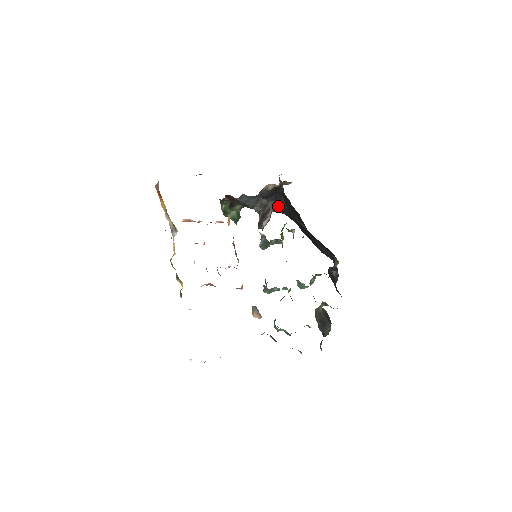
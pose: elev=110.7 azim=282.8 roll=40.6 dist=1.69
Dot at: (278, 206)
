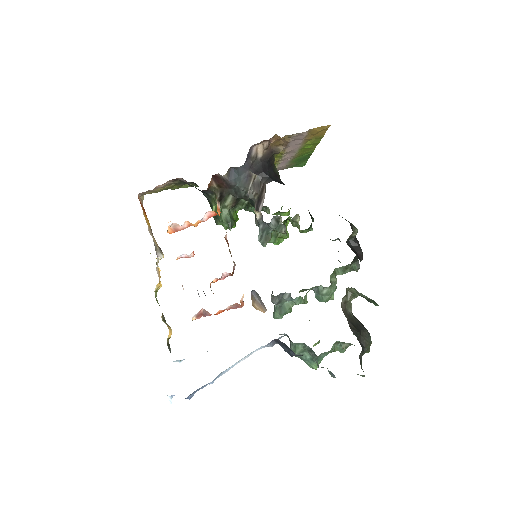
Dot at: occluded
